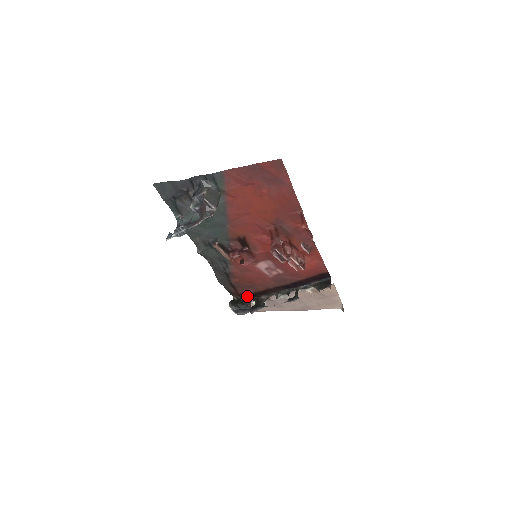
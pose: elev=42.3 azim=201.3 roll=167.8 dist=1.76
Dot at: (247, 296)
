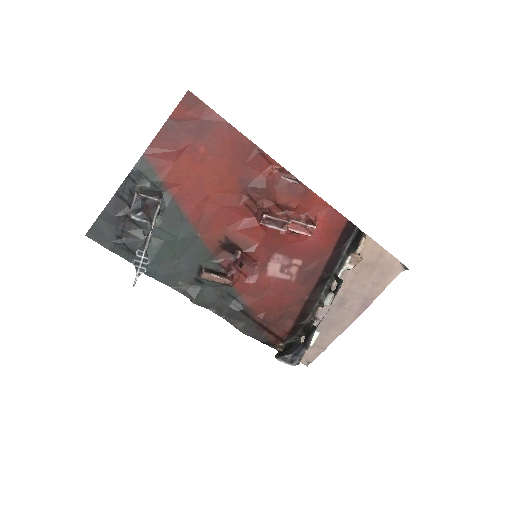
Dot at: (291, 336)
